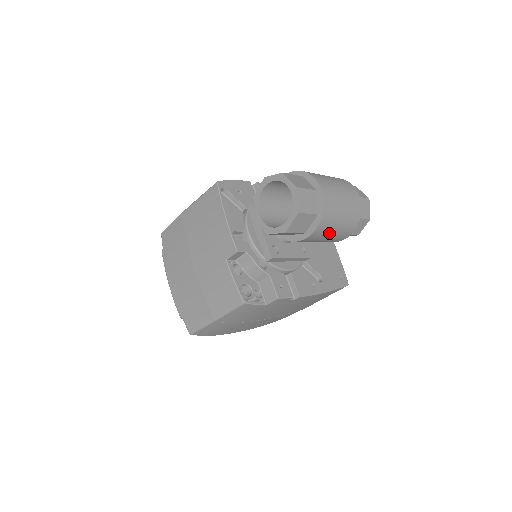
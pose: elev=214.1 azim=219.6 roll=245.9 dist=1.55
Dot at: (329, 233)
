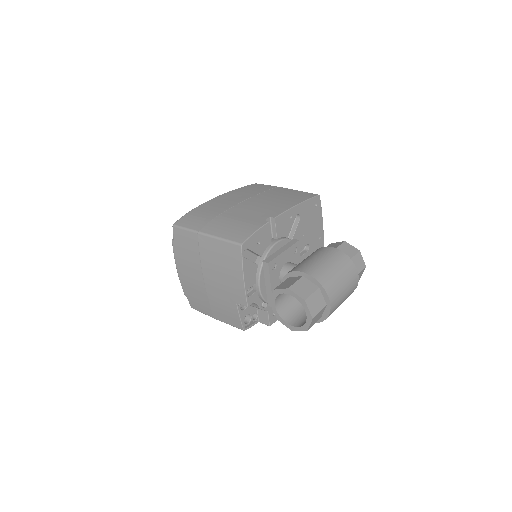
Dot at: occluded
